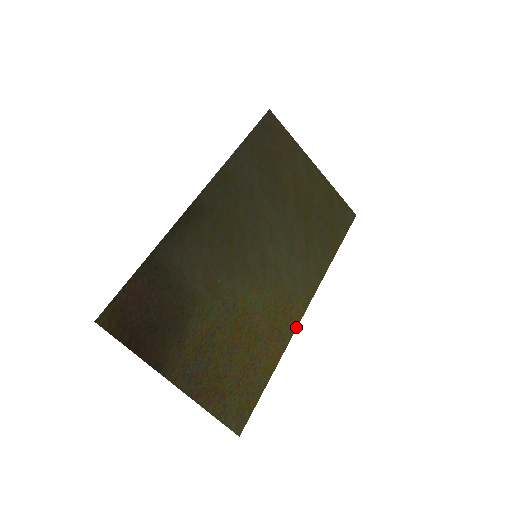
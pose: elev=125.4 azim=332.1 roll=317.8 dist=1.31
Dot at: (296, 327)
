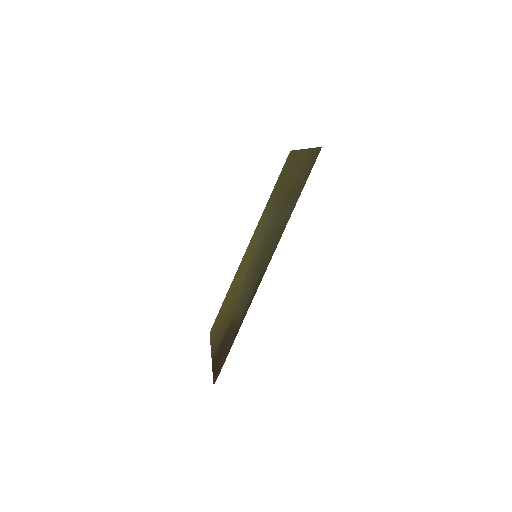
Dot at: (242, 260)
